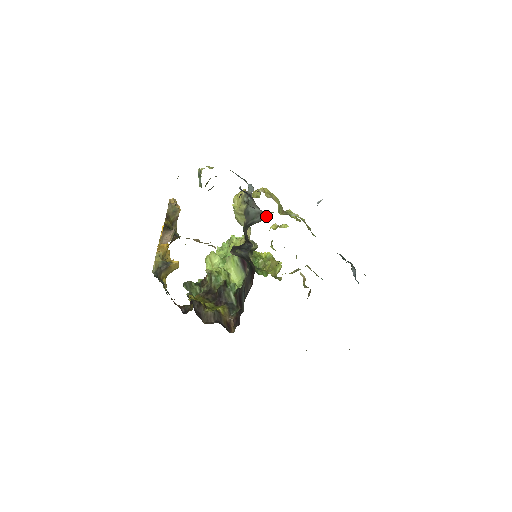
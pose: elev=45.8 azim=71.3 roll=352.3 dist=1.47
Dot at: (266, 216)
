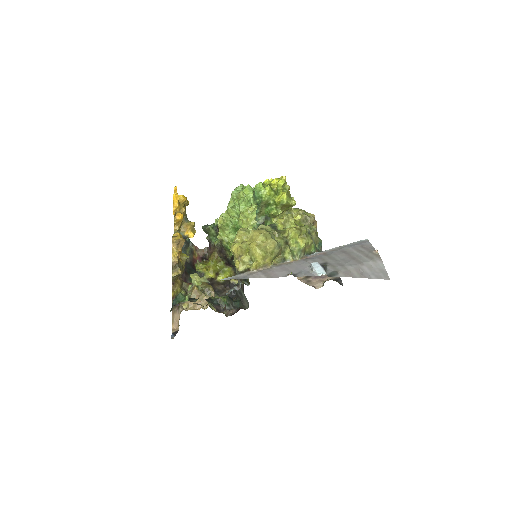
Dot at: occluded
